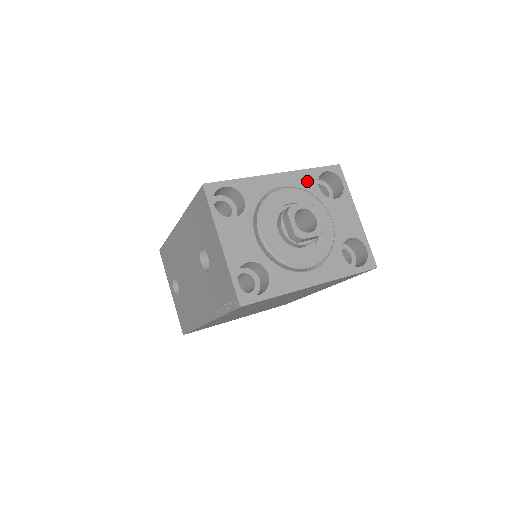
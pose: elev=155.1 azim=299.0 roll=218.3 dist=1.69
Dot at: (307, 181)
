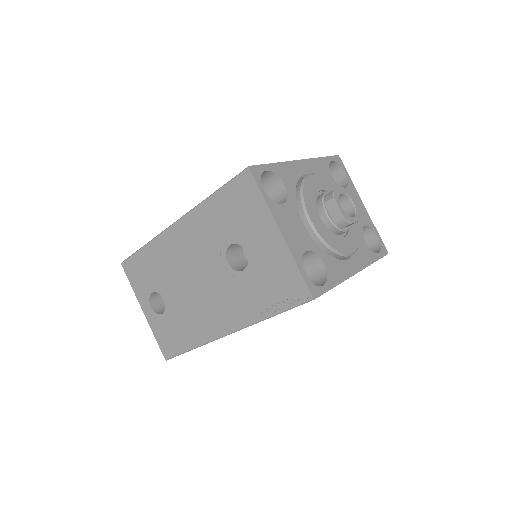
Dot at: (323, 169)
